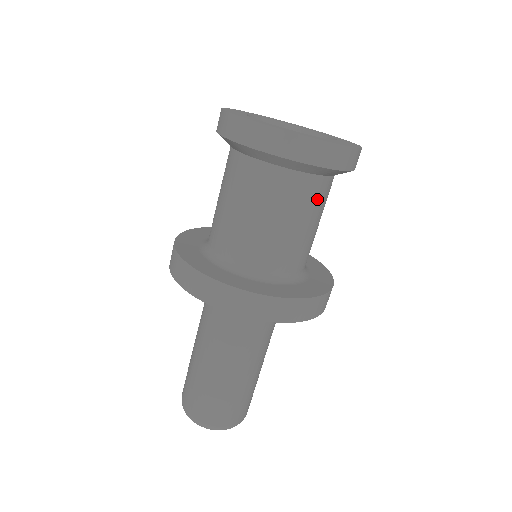
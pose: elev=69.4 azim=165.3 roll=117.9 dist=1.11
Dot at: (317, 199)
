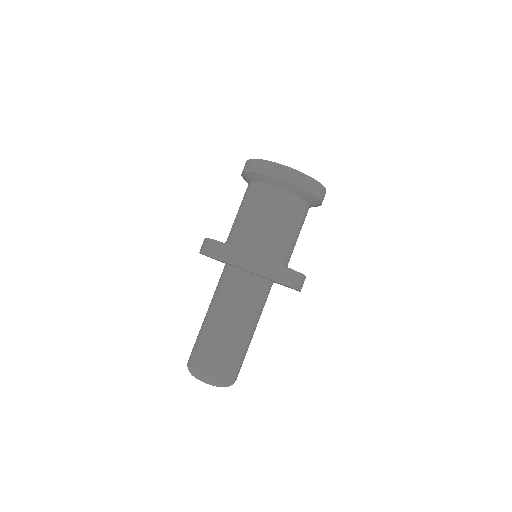
Dot at: (304, 218)
